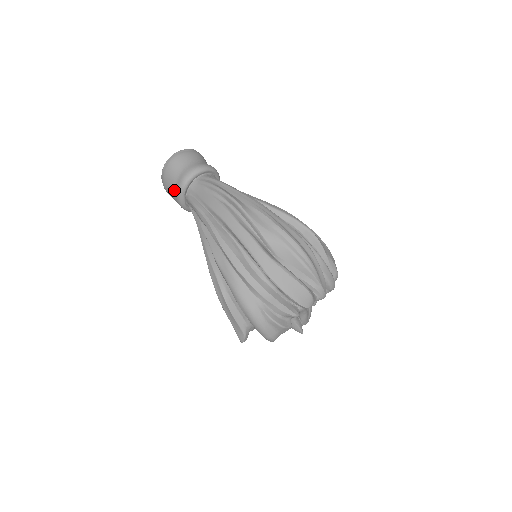
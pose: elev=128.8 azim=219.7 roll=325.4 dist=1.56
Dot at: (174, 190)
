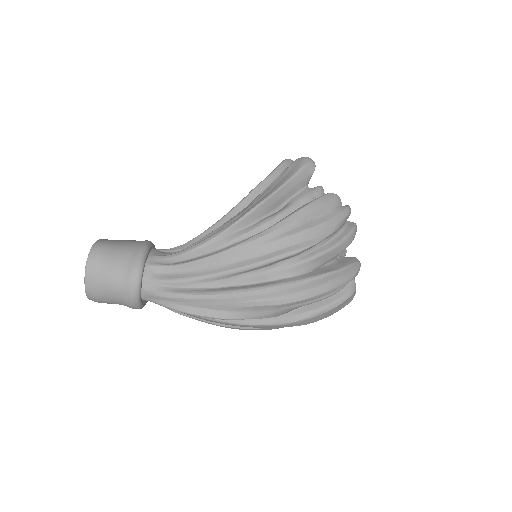
Dot at: occluded
